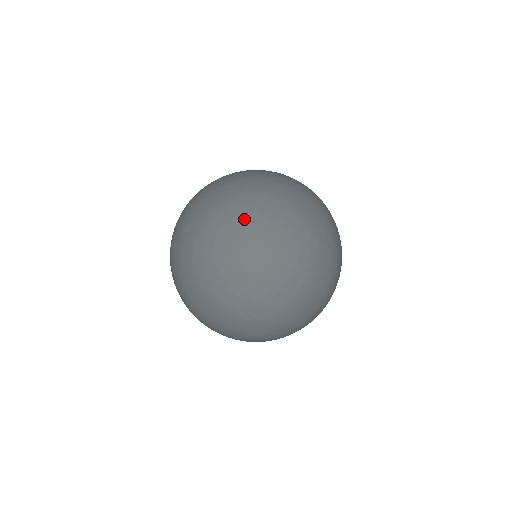
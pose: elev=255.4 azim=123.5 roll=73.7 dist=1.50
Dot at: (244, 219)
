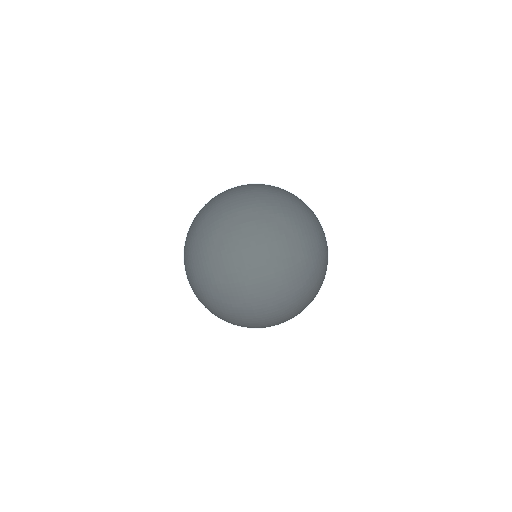
Dot at: (256, 207)
